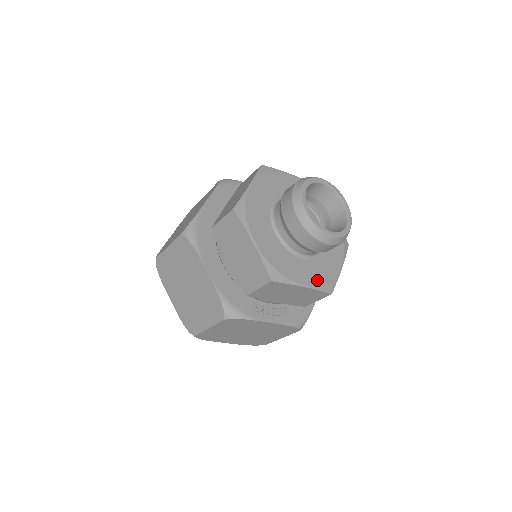
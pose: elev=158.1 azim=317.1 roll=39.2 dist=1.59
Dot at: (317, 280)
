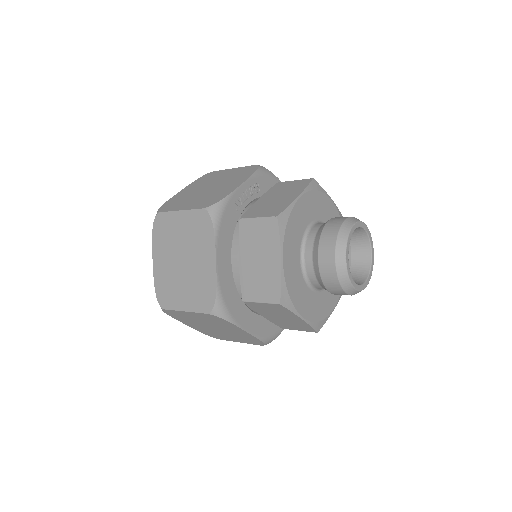
Dot at: occluded
